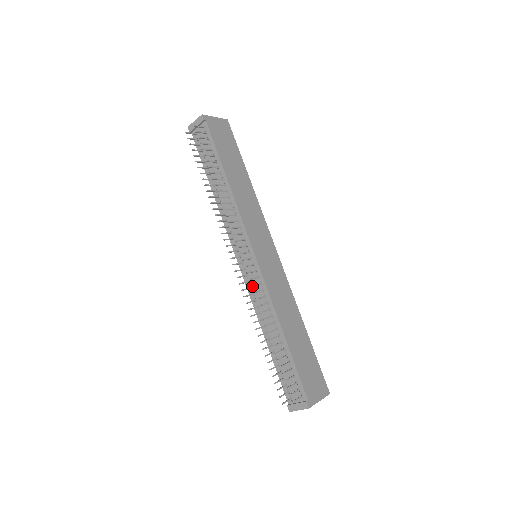
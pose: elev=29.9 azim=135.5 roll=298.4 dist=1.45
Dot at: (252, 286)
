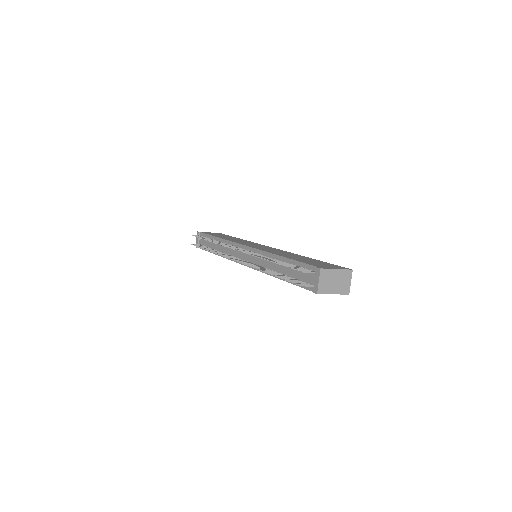
Dot at: (255, 263)
